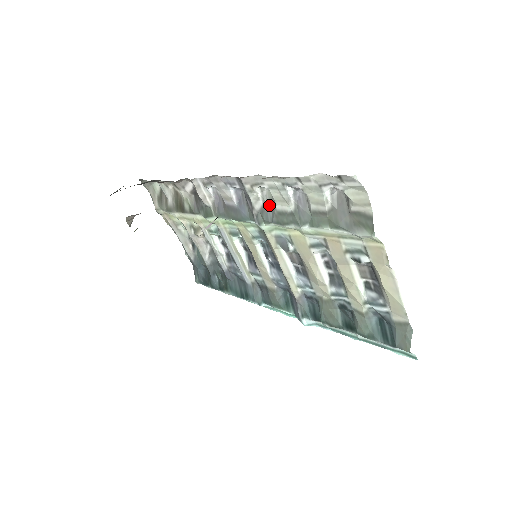
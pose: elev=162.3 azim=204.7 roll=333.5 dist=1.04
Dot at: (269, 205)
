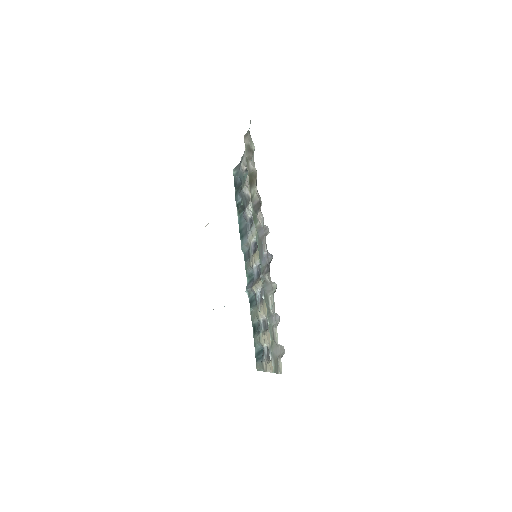
Dot at: (270, 287)
